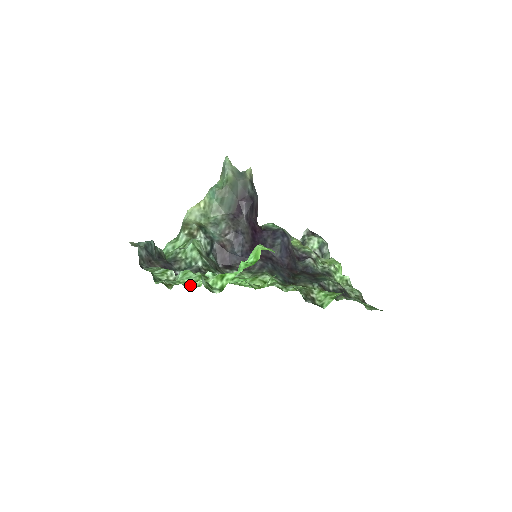
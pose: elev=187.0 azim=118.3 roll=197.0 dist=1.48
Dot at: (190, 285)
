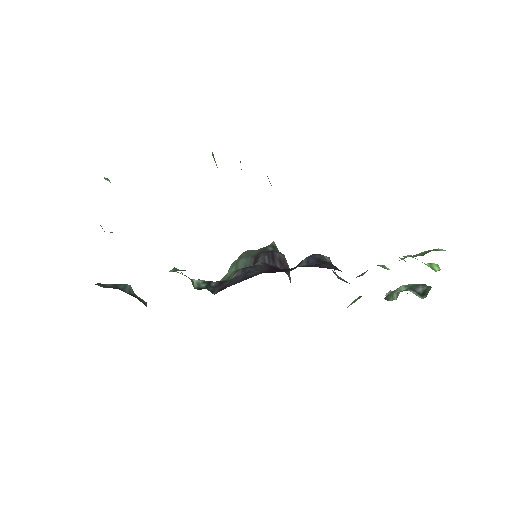
Dot at: occluded
